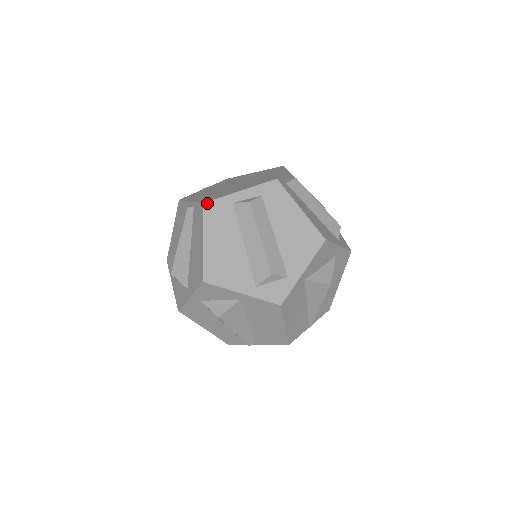
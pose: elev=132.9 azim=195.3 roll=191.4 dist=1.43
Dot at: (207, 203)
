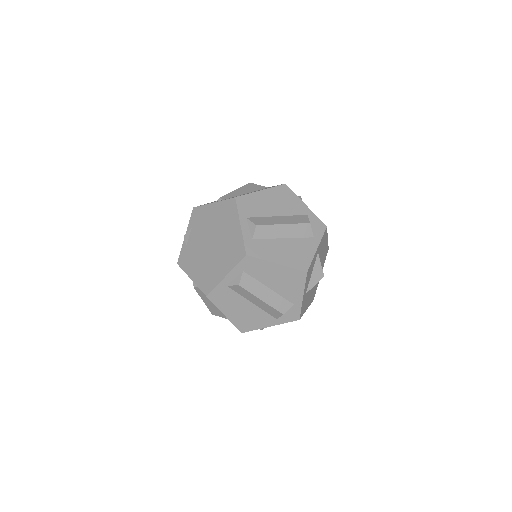
Dot at: (209, 295)
